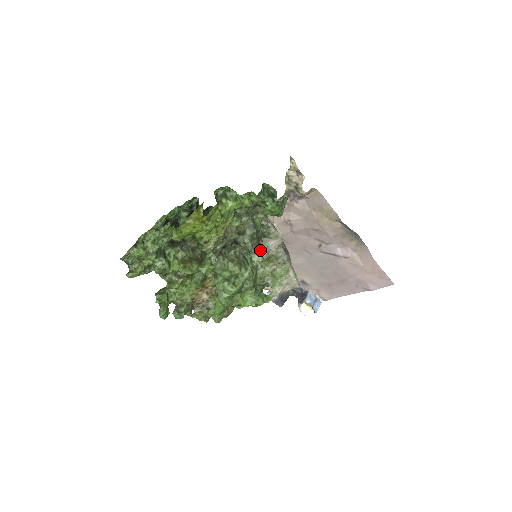
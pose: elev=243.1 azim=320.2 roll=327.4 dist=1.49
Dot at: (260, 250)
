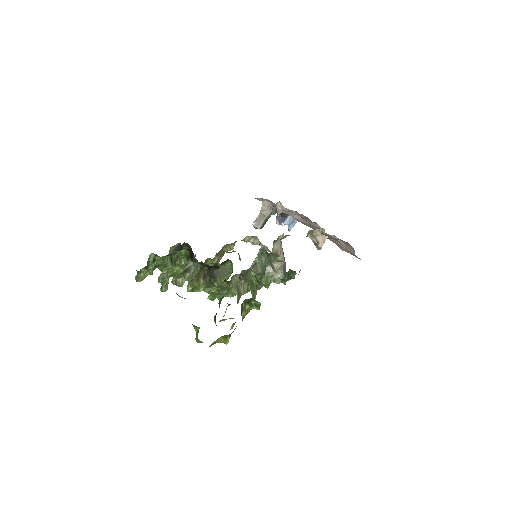
Dot at: occluded
